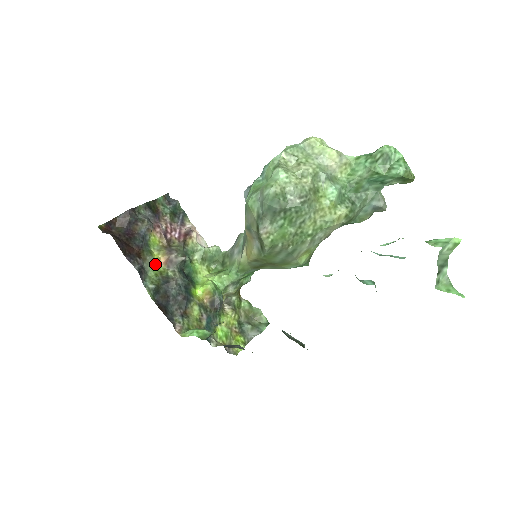
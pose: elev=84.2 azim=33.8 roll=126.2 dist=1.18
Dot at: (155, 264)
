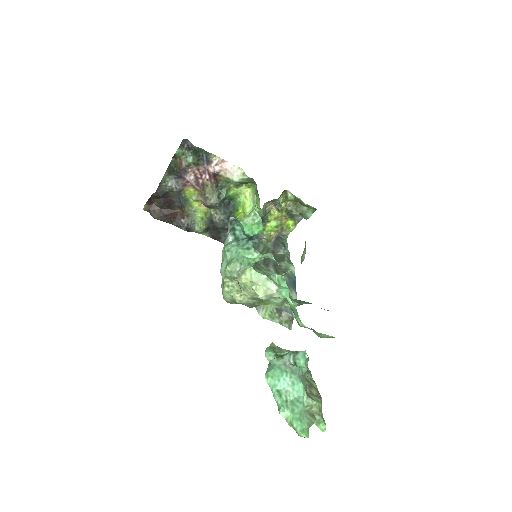
Dot at: (198, 210)
